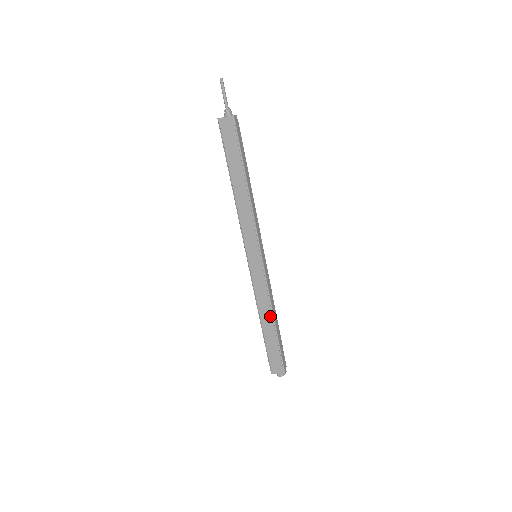
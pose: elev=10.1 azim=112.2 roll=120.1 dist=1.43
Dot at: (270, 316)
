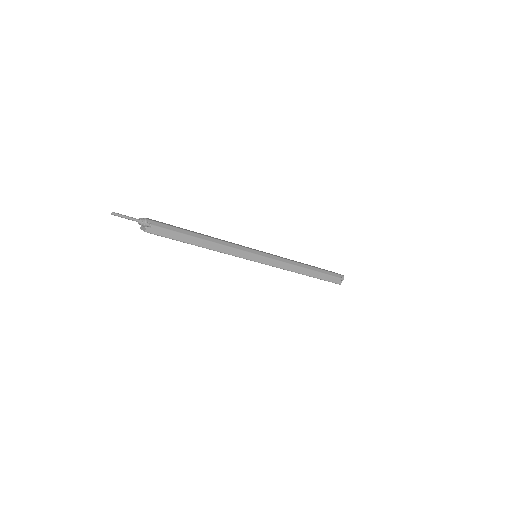
Dot at: (299, 273)
